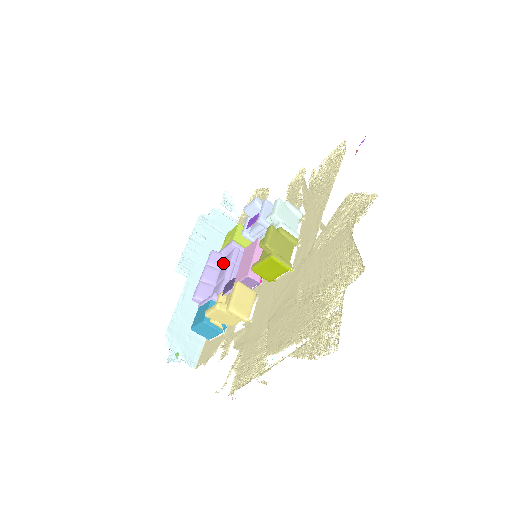
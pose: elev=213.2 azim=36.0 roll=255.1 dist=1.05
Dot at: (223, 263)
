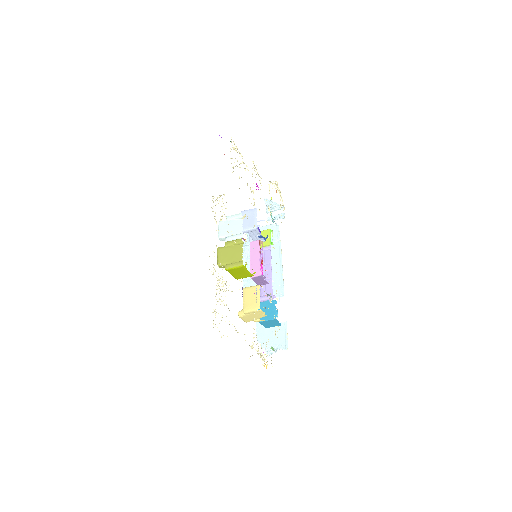
Dot at: occluded
